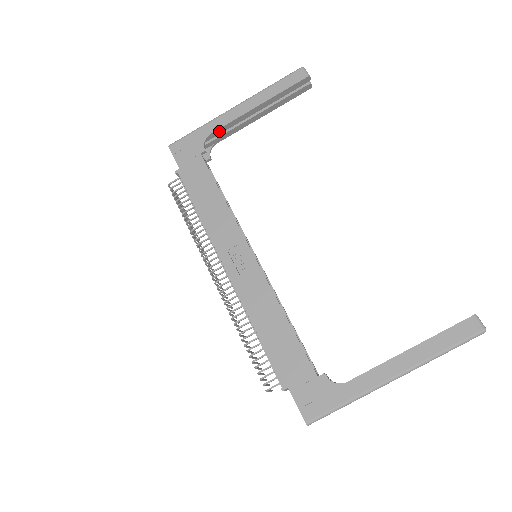
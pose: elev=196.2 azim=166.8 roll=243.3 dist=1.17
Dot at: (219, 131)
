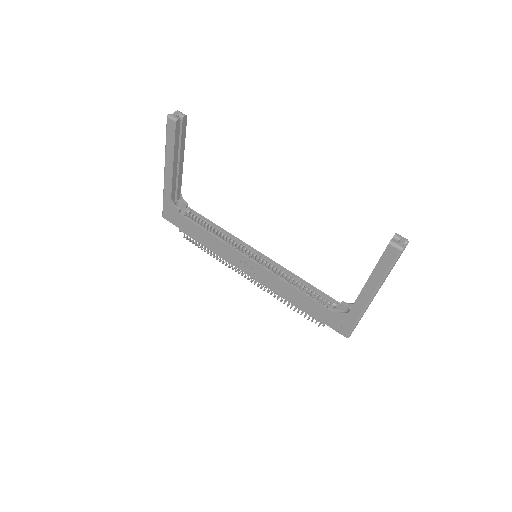
Dot at: (173, 191)
